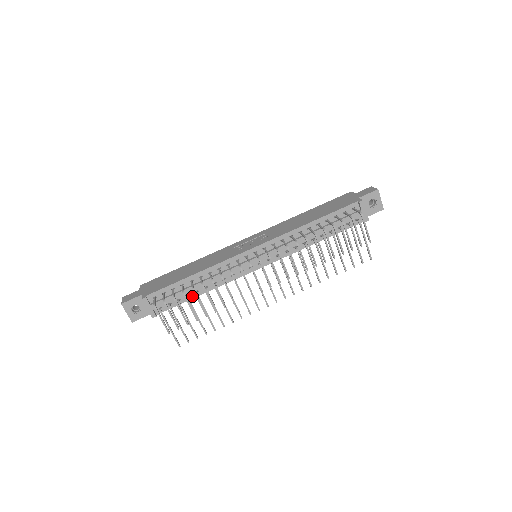
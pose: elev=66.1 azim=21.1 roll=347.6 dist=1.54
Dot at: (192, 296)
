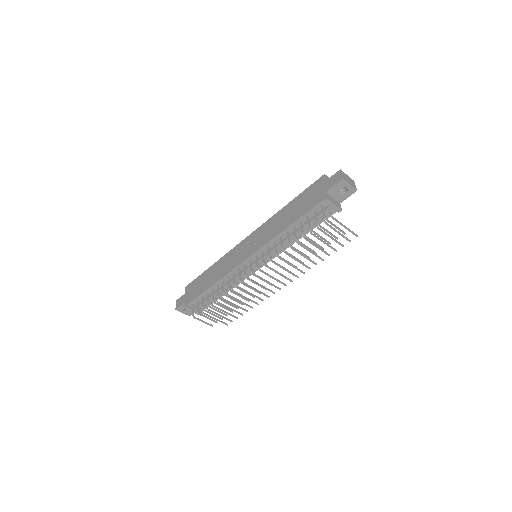
Dot at: (219, 296)
